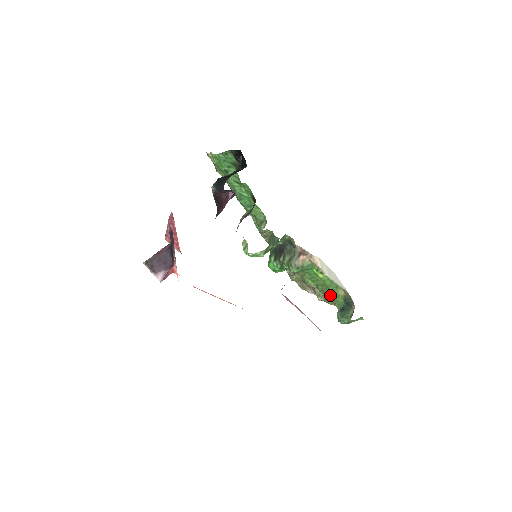
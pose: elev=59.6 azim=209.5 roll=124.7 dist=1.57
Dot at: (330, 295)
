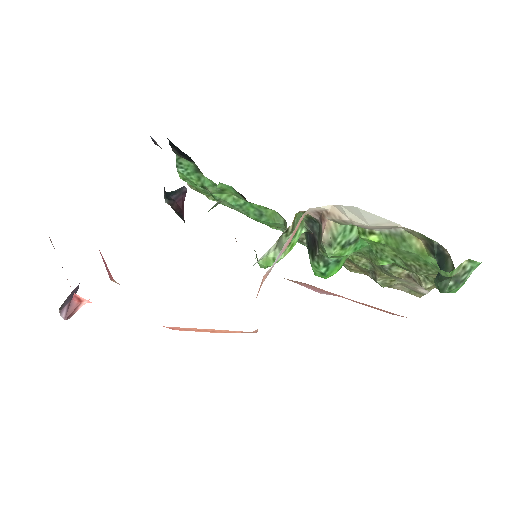
Dot at: (418, 264)
